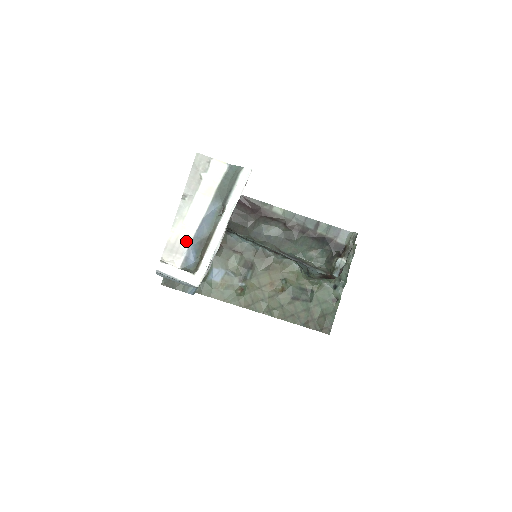
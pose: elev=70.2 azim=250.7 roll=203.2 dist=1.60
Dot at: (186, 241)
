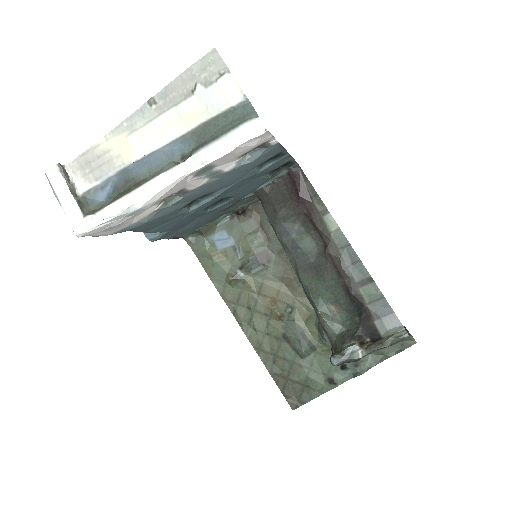
Dot at: (114, 165)
